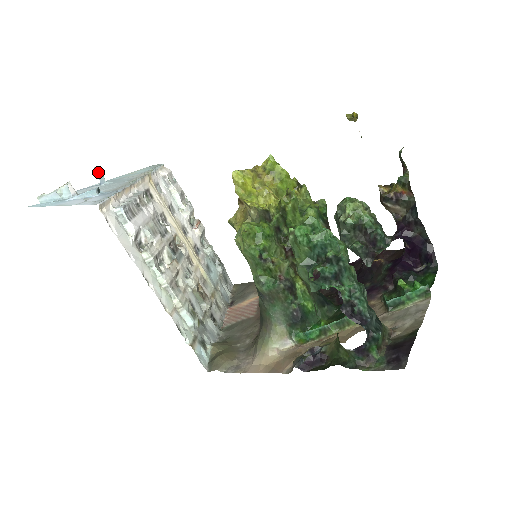
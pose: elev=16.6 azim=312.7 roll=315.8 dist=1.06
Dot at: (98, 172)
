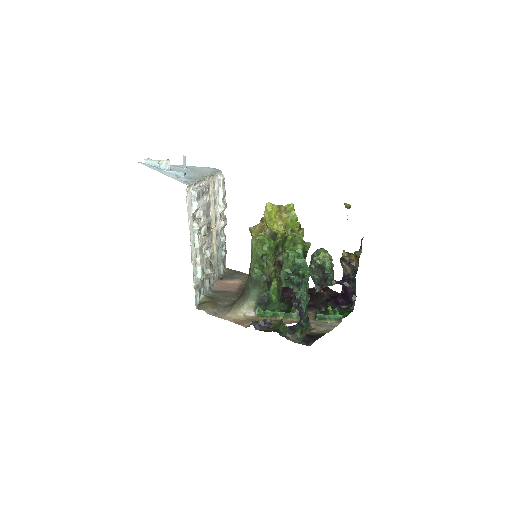
Dot at: (185, 159)
